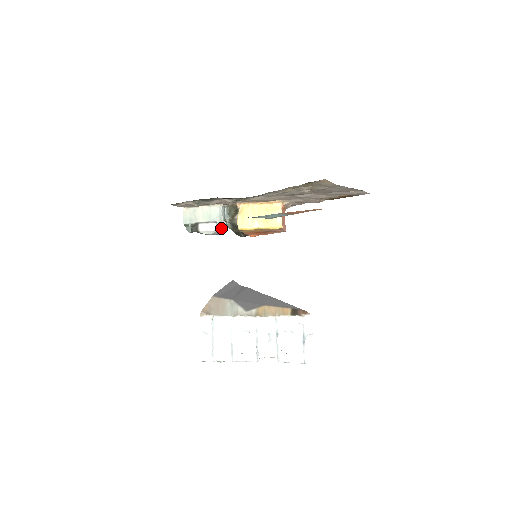
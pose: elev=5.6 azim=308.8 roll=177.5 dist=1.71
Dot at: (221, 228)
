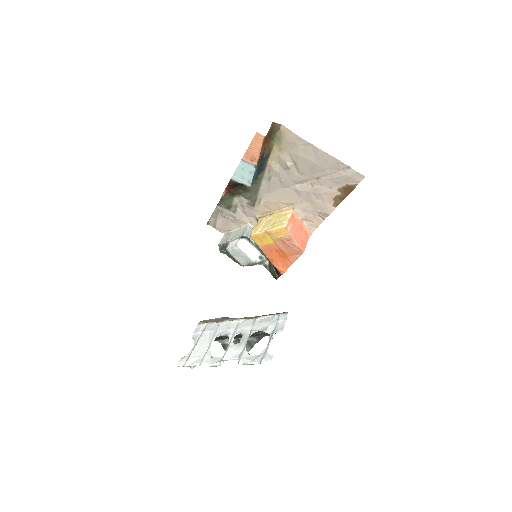
Dot at: (249, 252)
